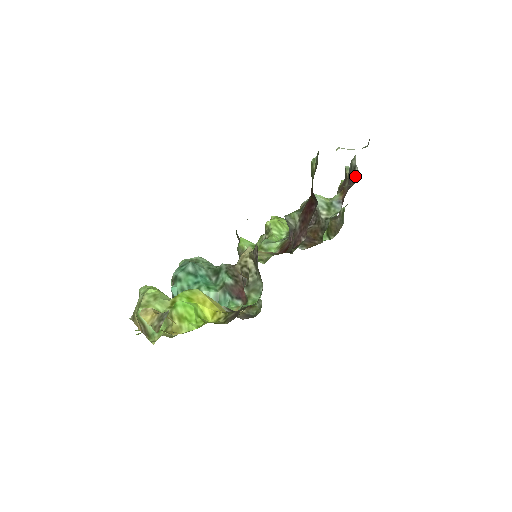
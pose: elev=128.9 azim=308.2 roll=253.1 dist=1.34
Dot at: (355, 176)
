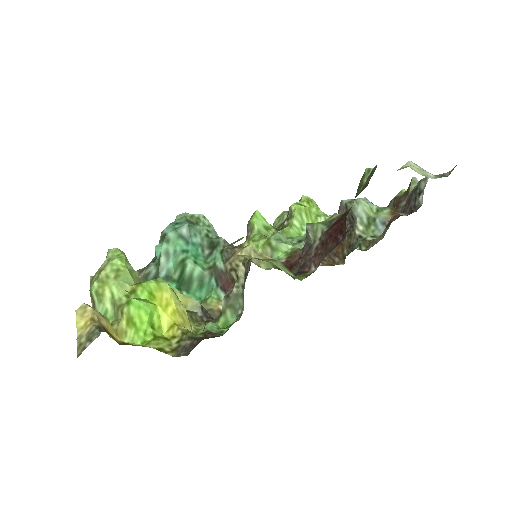
Dot at: (416, 204)
